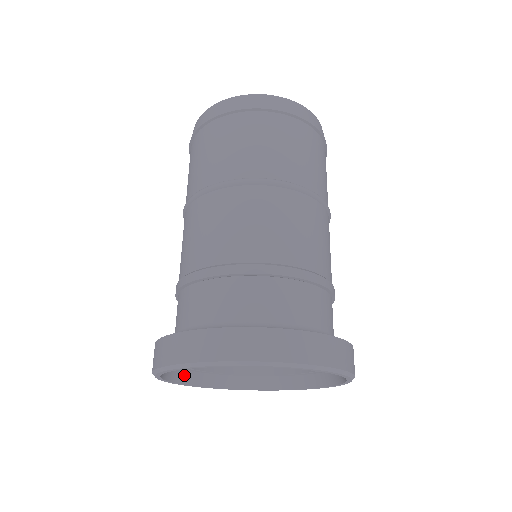
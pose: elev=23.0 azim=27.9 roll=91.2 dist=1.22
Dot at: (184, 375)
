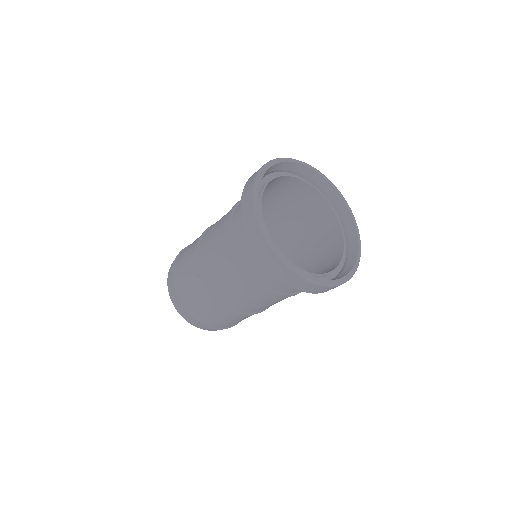
Dot at: occluded
